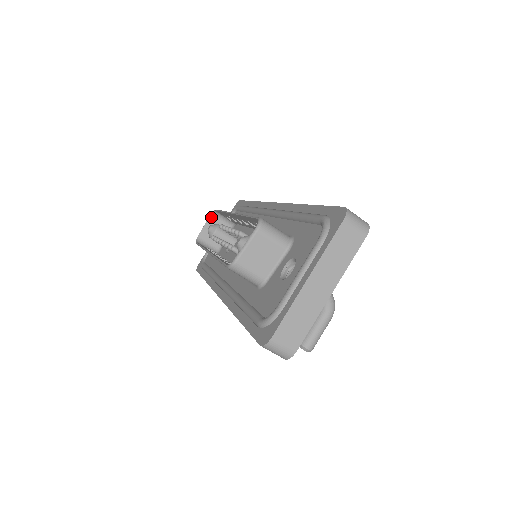
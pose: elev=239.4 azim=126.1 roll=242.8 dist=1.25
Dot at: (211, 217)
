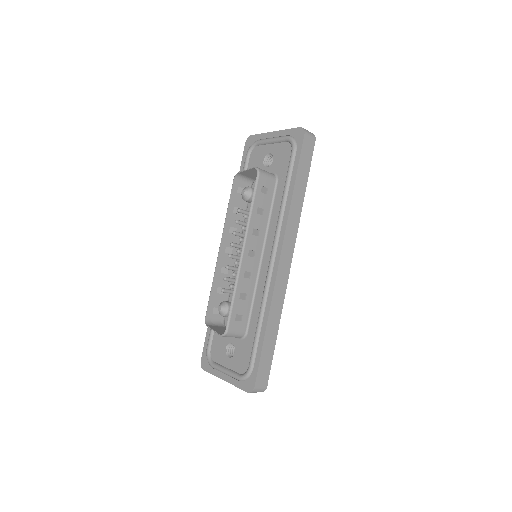
Dot at: (255, 168)
